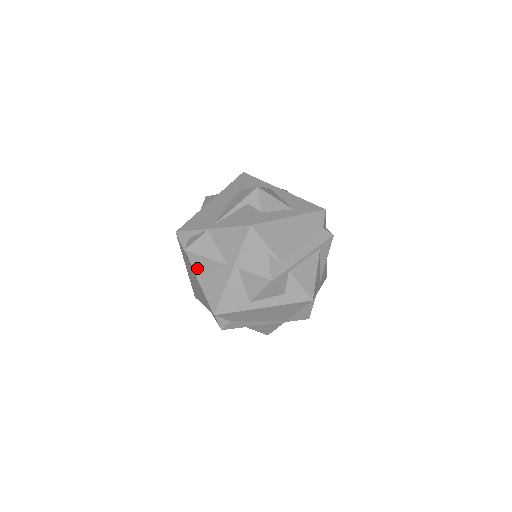
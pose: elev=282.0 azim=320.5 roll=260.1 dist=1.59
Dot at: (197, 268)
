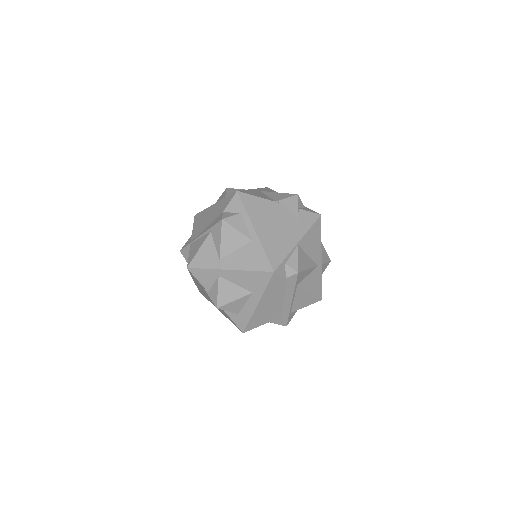
Dot at: occluded
